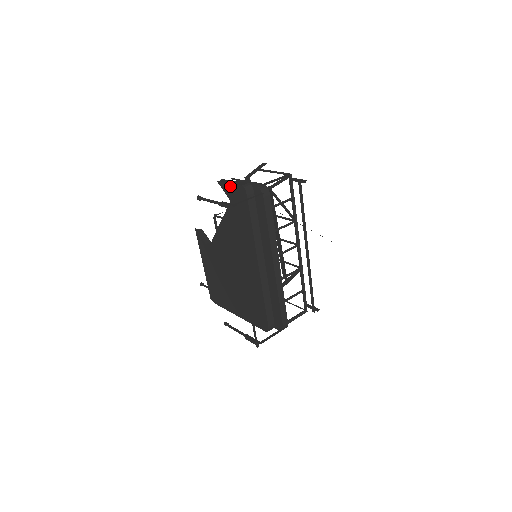
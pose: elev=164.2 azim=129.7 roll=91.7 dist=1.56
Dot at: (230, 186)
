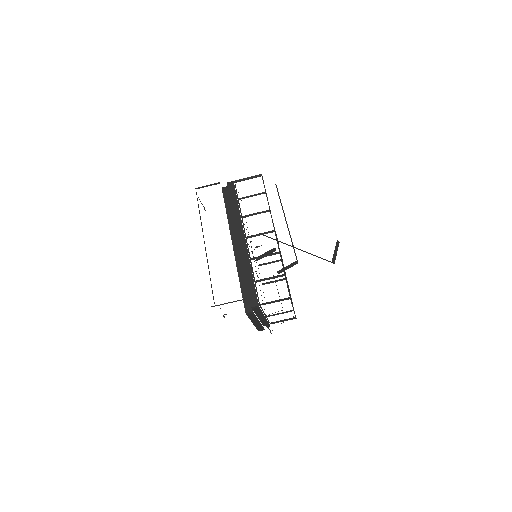
Dot at: occluded
